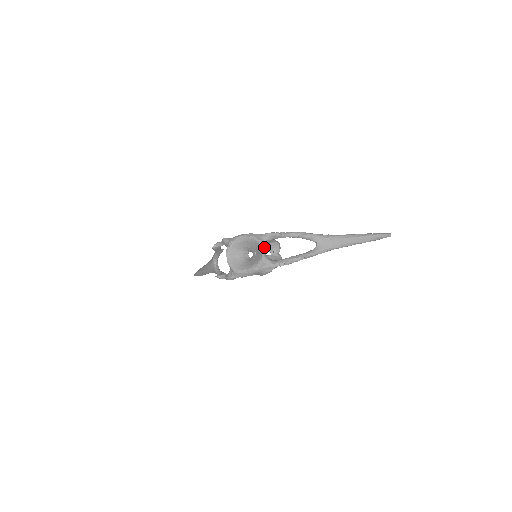
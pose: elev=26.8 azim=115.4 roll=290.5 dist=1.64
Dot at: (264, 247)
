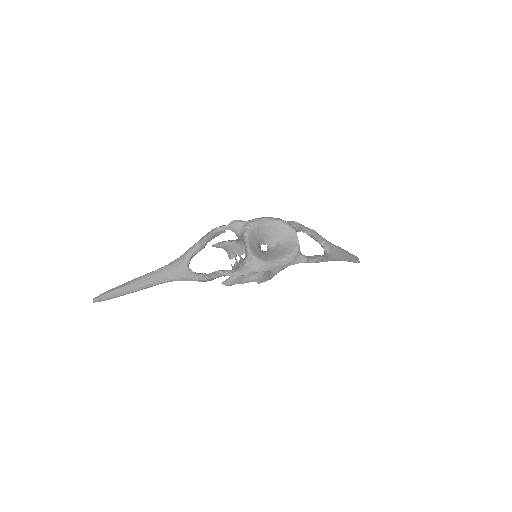
Dot at: (295, 235)
